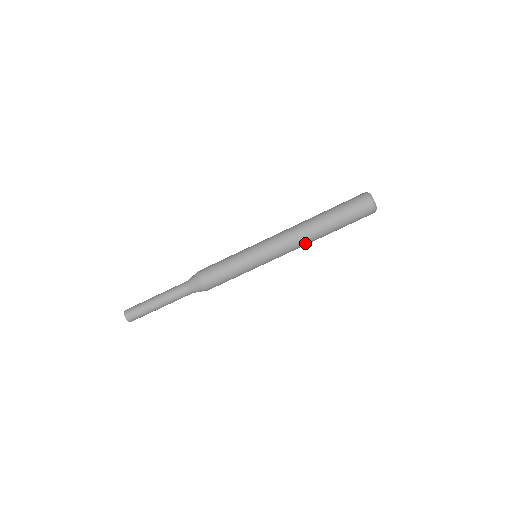
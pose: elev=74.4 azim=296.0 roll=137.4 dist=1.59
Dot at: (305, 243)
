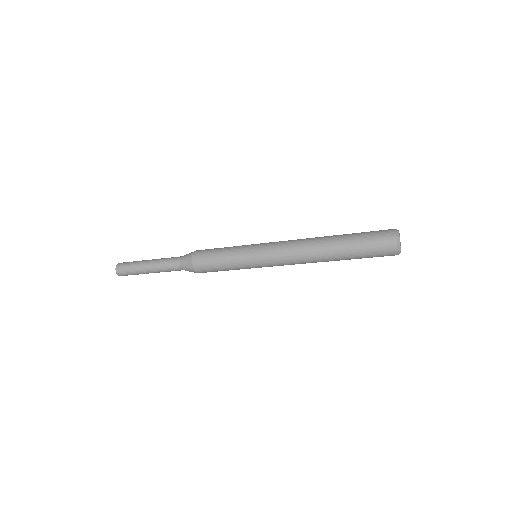
Dot at: occluded
